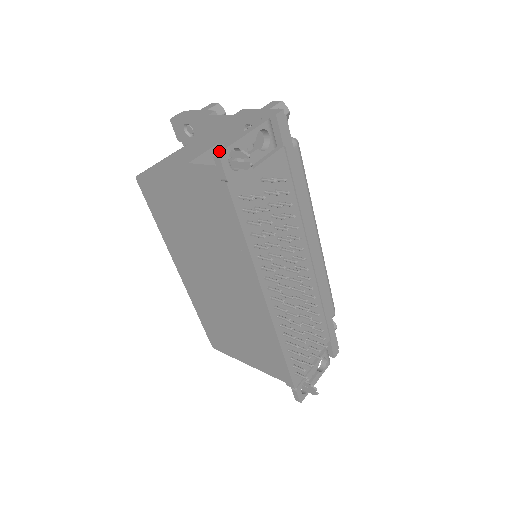
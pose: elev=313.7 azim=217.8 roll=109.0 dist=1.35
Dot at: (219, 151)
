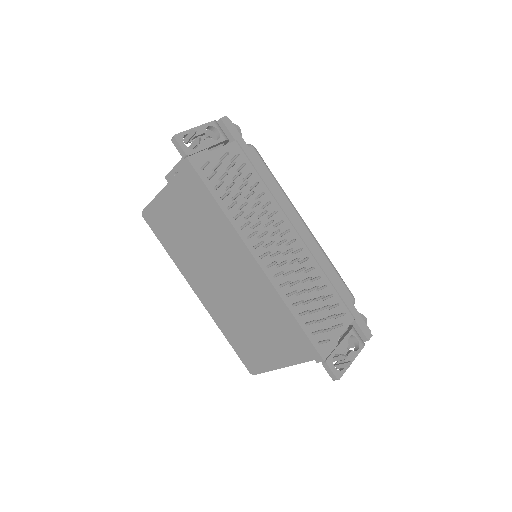
Dot at: (174, 135)
